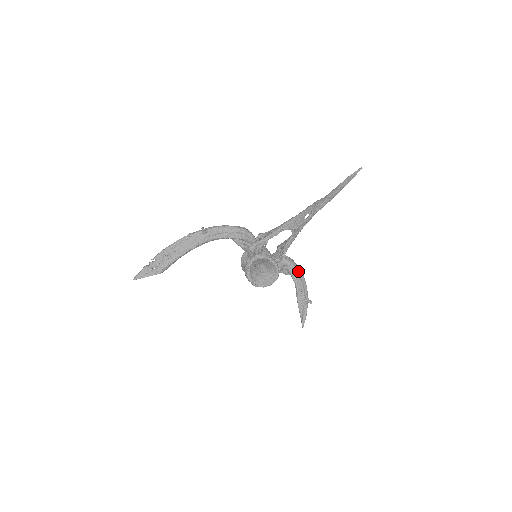
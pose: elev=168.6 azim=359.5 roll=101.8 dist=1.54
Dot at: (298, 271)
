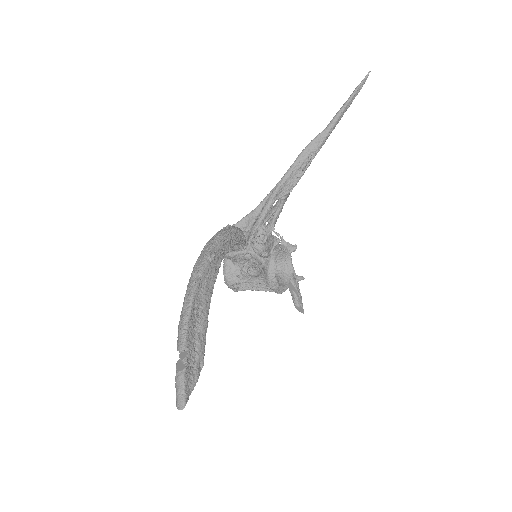
Dot at: occluded
